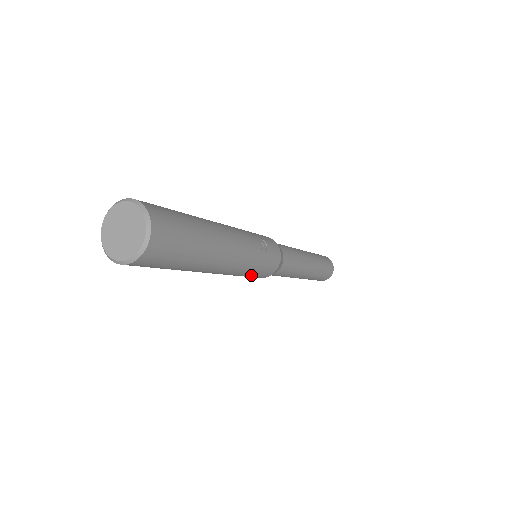
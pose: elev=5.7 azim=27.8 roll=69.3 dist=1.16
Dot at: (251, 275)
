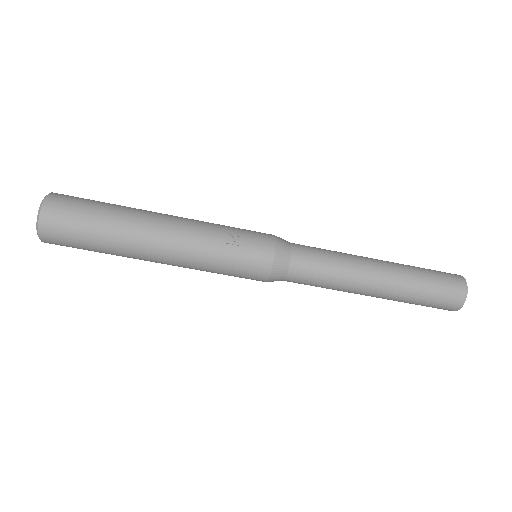
Dot at: (230, 274)
